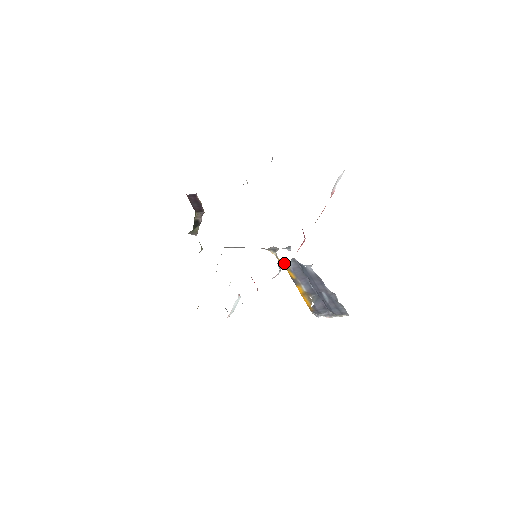
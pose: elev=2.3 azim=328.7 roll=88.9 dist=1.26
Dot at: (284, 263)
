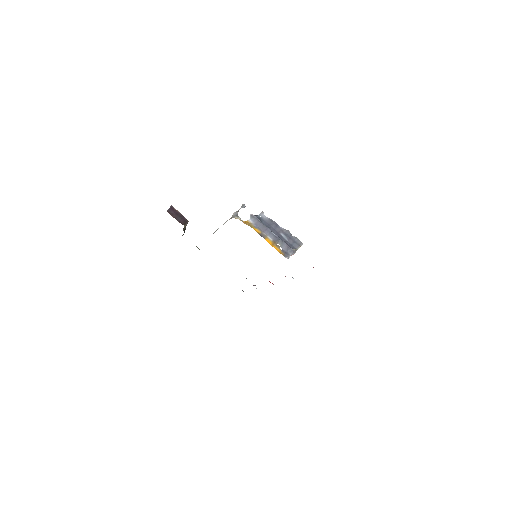
Dot at: (248, 223)
